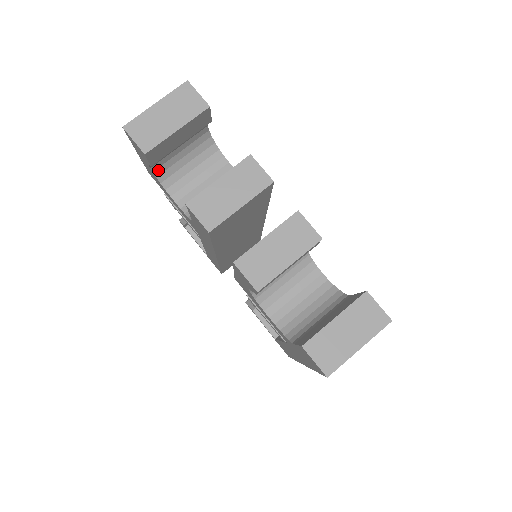
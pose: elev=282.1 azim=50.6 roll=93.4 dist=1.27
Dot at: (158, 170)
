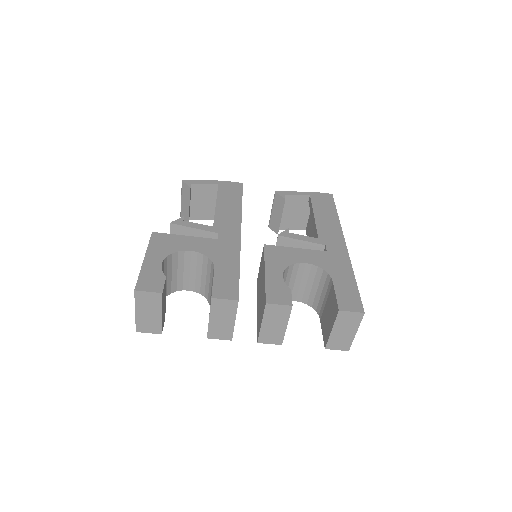
Dot at: occluded
